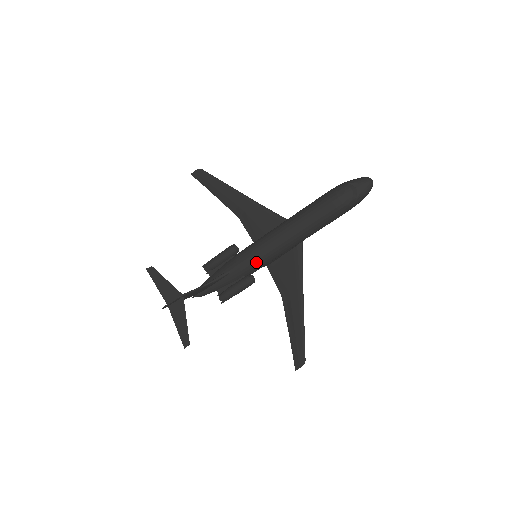
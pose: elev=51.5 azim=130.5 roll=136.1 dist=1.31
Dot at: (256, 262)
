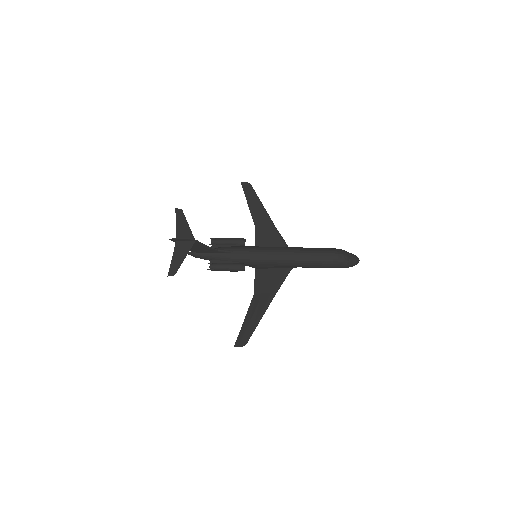
Dot at: (257, 258)
